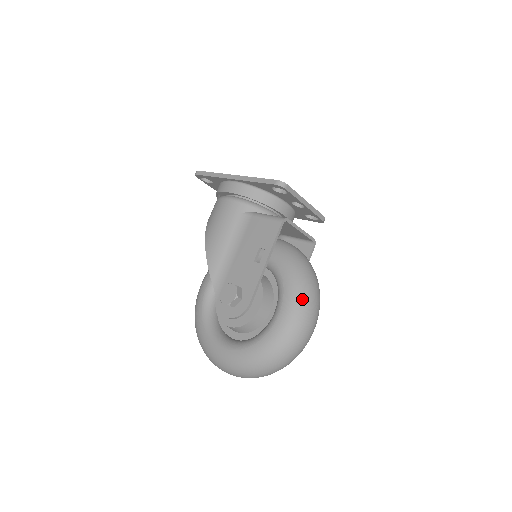
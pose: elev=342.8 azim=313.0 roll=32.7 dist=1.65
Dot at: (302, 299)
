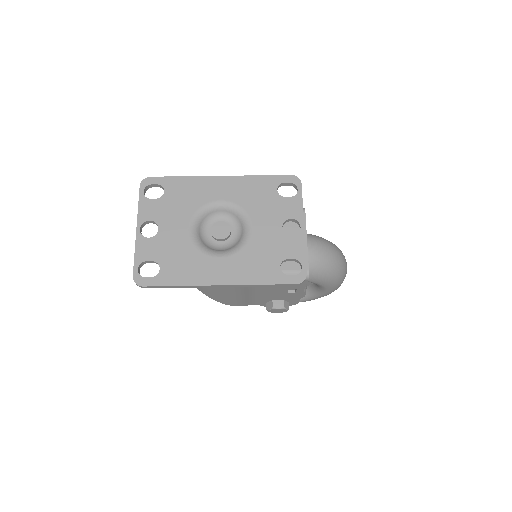
Dot at: (341, 280)
